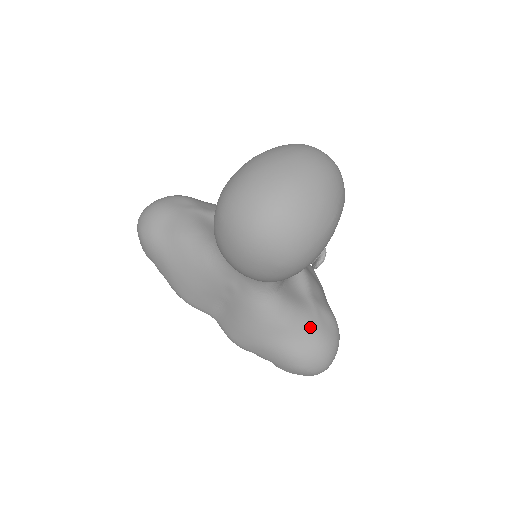
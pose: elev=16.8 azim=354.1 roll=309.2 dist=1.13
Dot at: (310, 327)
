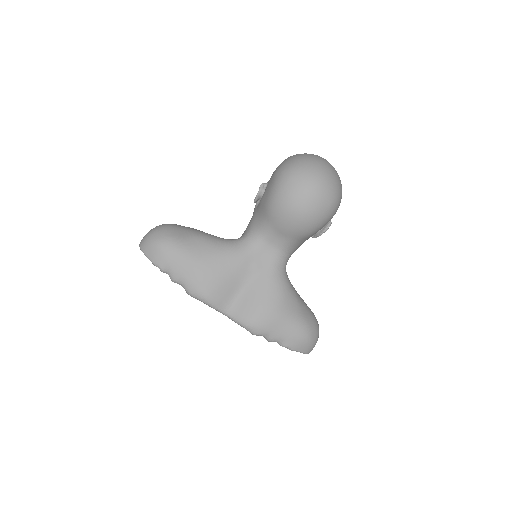
Dot at: (305, 303)
